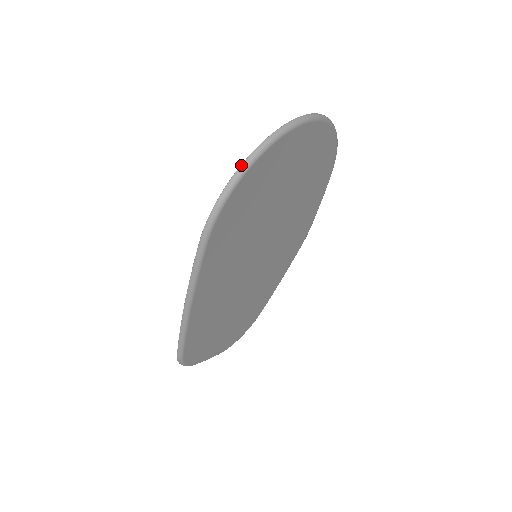
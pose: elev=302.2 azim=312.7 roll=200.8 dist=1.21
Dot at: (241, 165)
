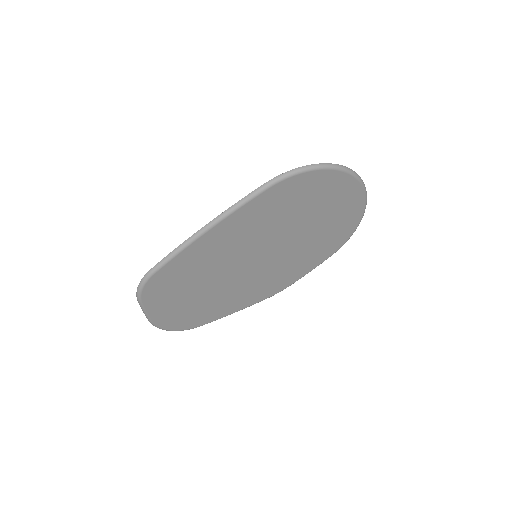
Dot at: (325, 163)
